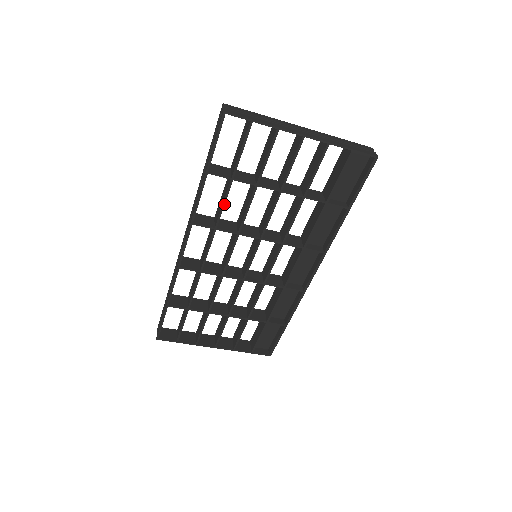
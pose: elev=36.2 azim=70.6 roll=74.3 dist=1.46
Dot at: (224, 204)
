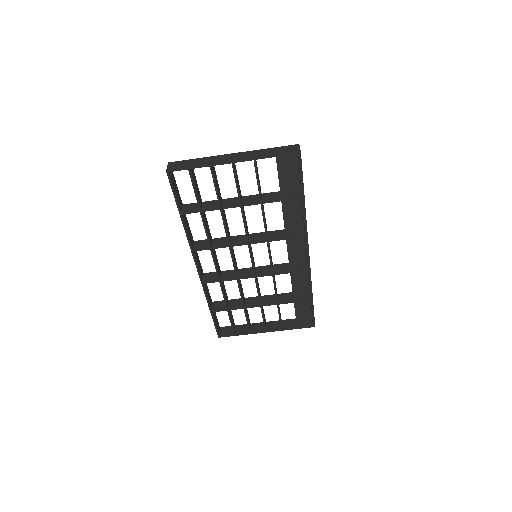
Dot at: (206, 230)
